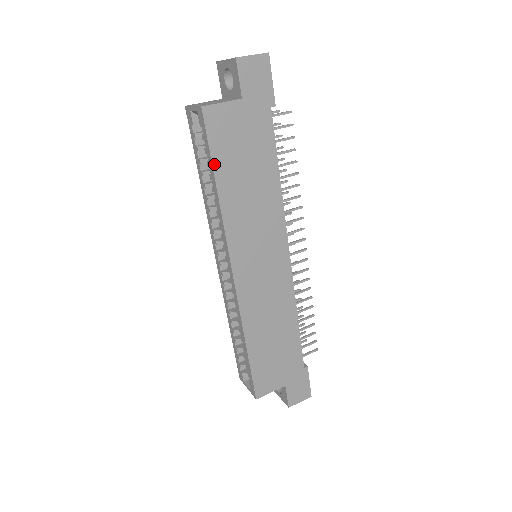
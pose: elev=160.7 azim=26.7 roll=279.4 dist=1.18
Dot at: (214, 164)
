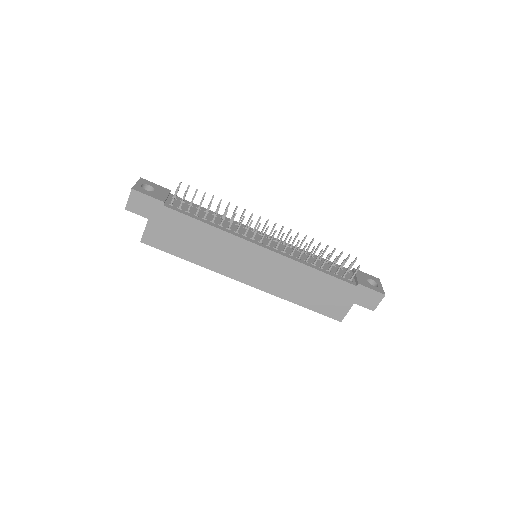
Dot at: (174, 254)
